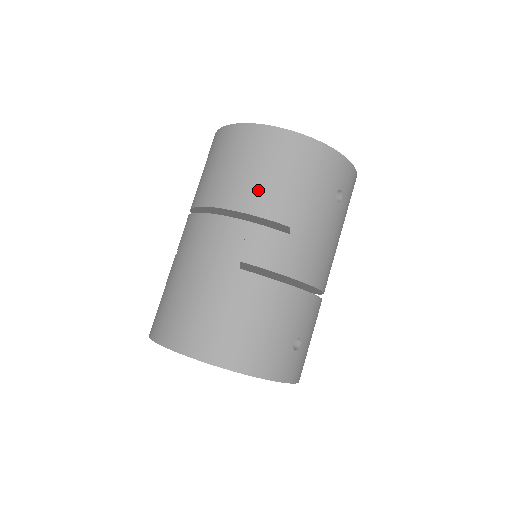
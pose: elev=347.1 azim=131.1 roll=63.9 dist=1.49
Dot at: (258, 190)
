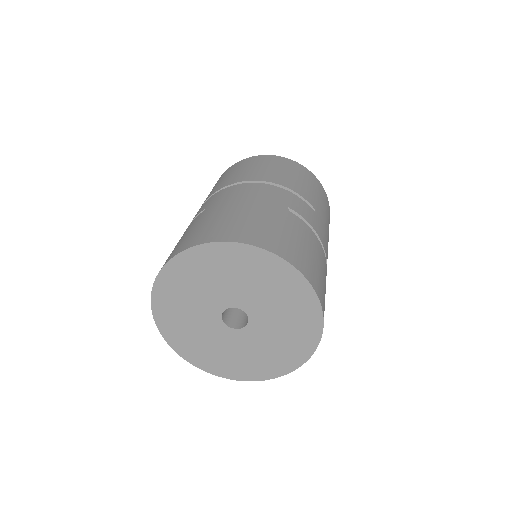
Dot at: (291, 180)
